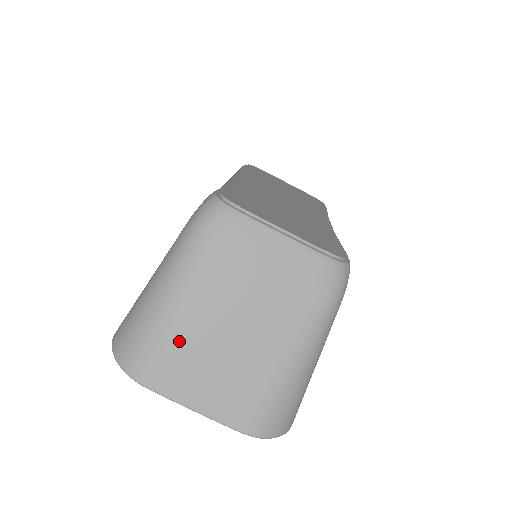
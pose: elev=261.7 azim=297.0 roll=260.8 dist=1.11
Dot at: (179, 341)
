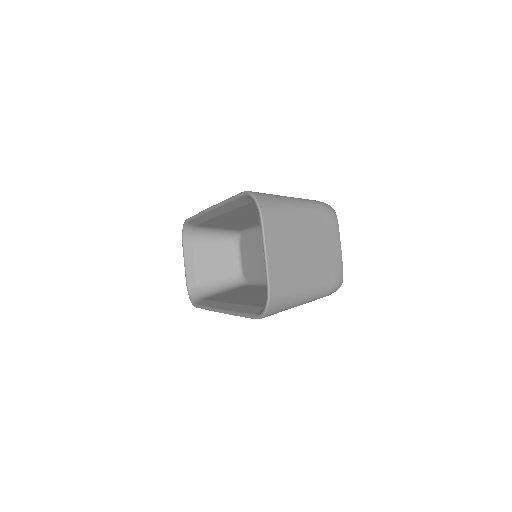
Dot at: (287, 225)
